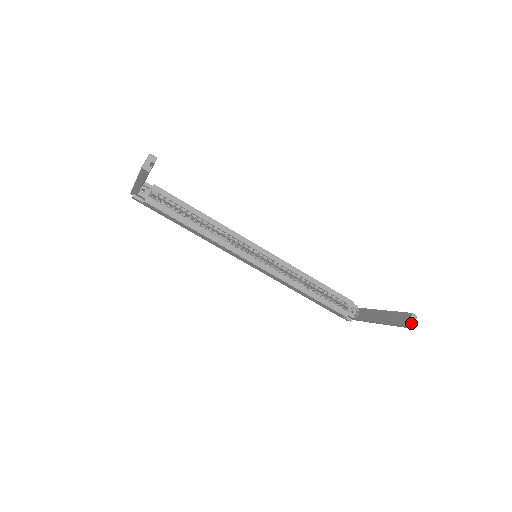
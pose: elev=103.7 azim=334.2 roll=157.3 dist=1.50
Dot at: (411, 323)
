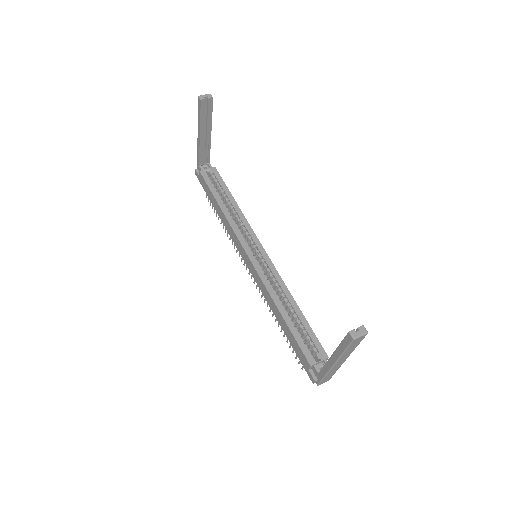
Dot at: (355, 332)
